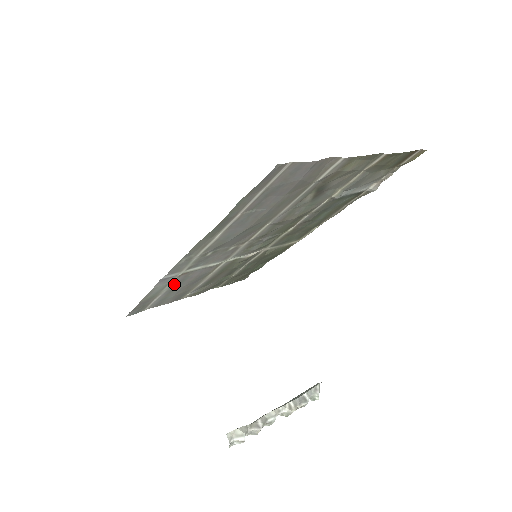
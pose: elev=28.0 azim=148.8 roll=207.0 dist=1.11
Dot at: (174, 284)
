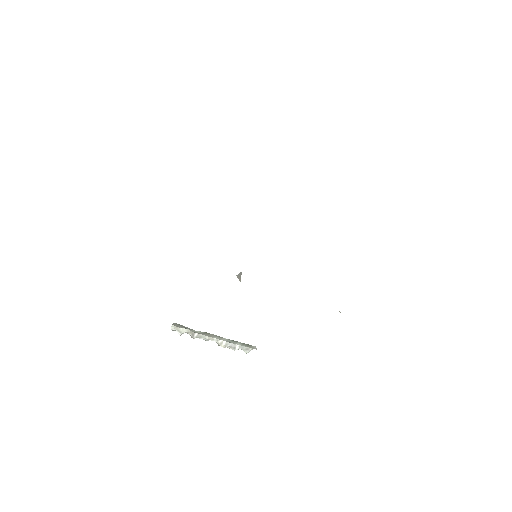
Dot at: occluded
